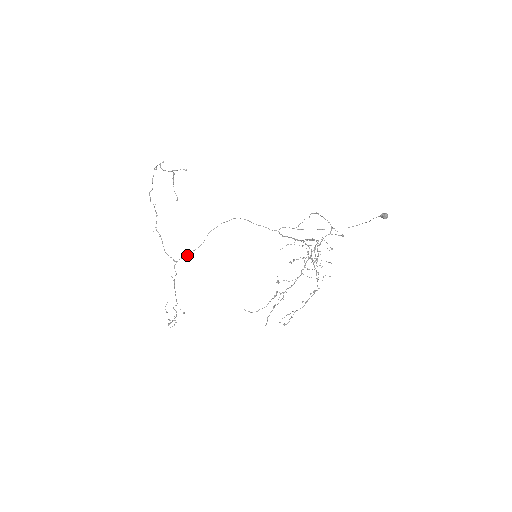
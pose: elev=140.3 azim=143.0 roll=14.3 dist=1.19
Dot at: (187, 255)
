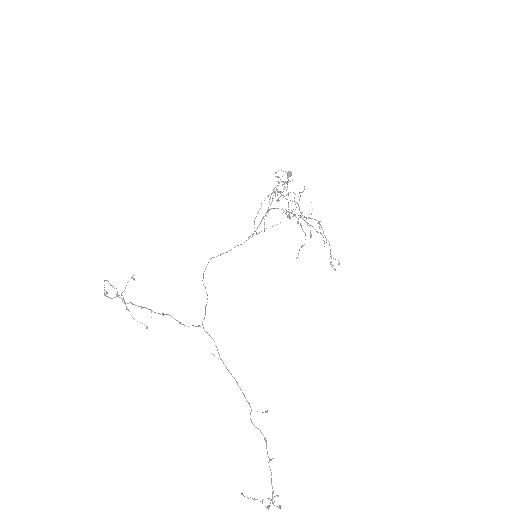
Dot at: (205, 313)
